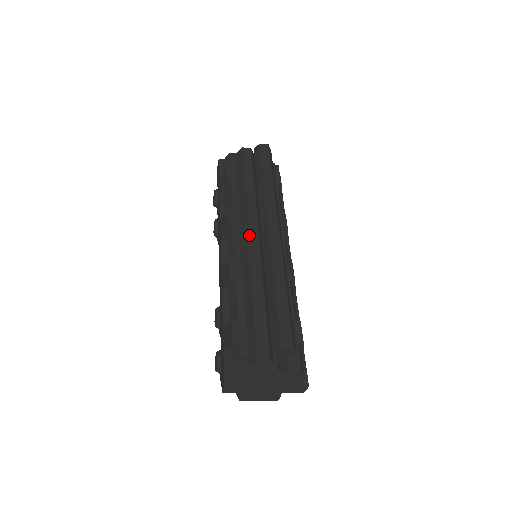
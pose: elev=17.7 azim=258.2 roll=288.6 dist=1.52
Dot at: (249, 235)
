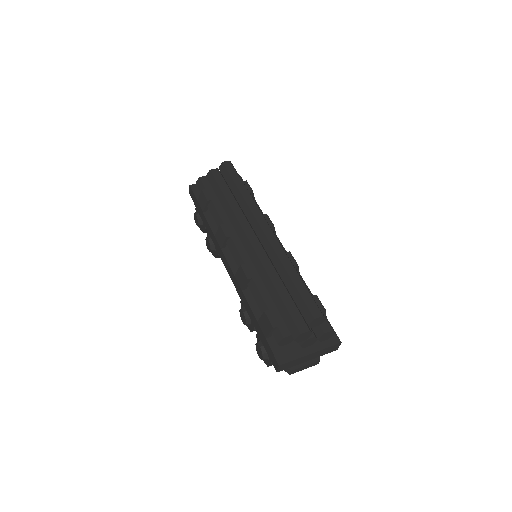
Dot at: (250, 240)
